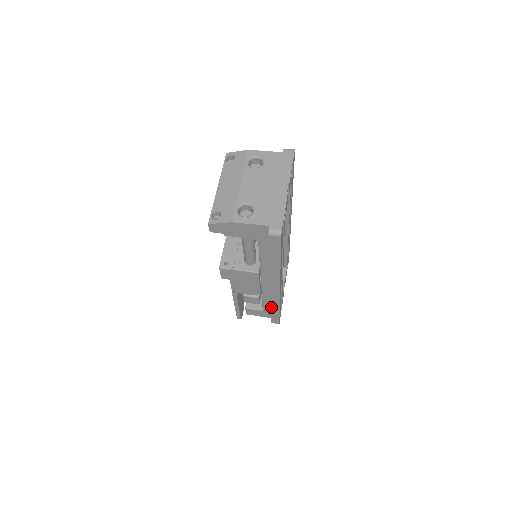
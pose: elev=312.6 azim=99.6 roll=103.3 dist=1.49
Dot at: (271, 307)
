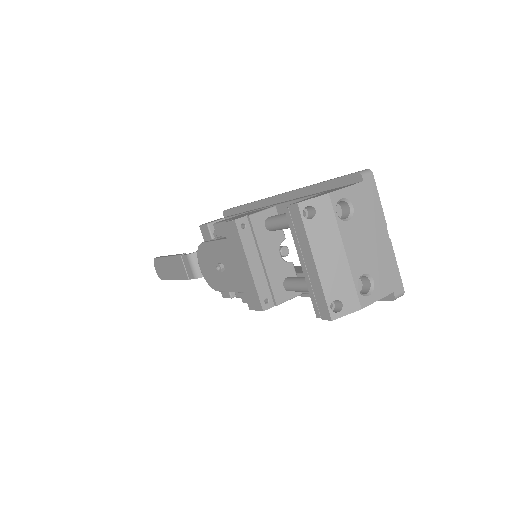
Dot at: occluded
